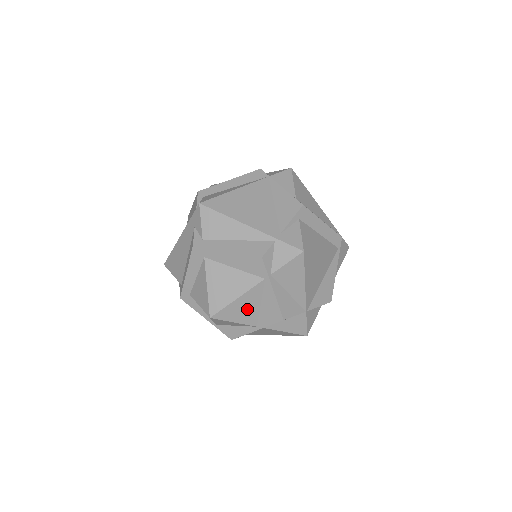
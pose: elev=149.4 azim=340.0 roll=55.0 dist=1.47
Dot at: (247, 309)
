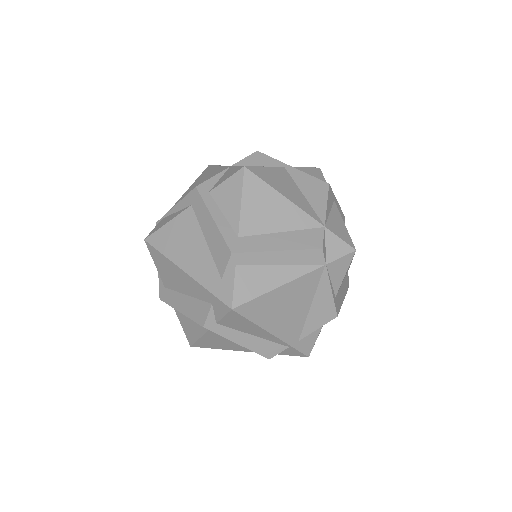
Dot at: occluded
